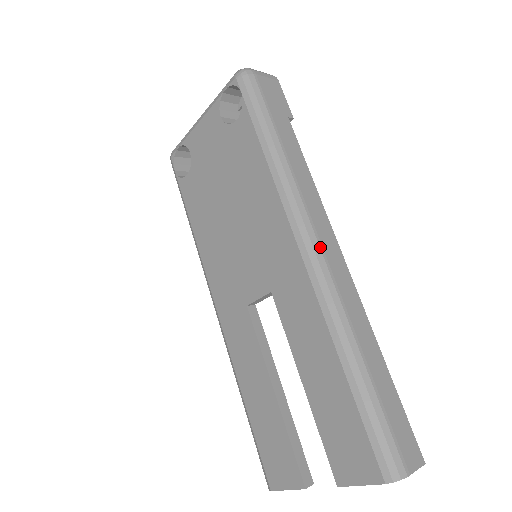
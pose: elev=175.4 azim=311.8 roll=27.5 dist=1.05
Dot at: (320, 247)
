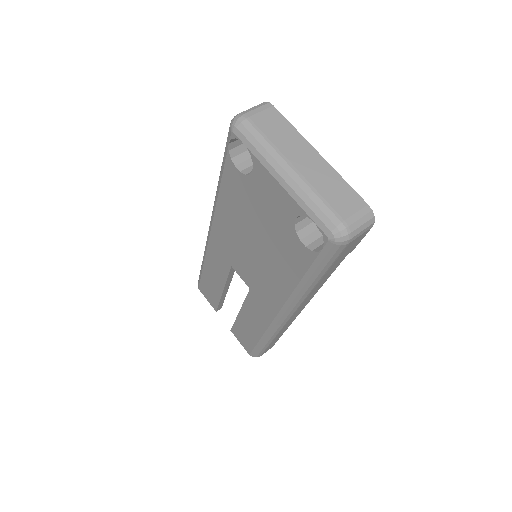
Dot at: (291, 317)
